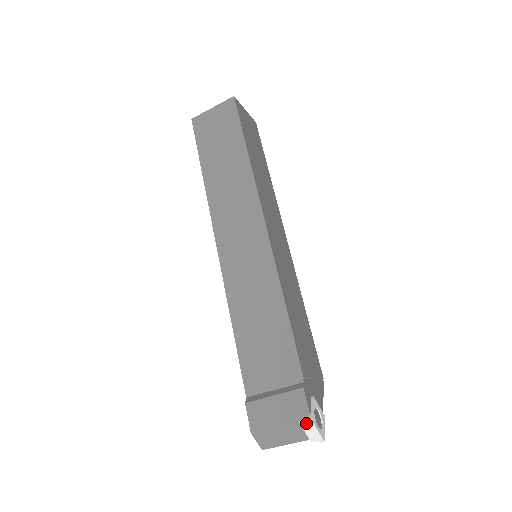
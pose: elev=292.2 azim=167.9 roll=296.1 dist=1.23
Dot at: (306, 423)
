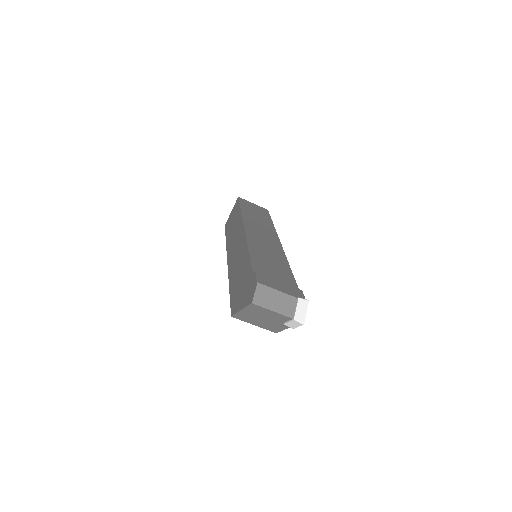
Dot at: (303, 300)
